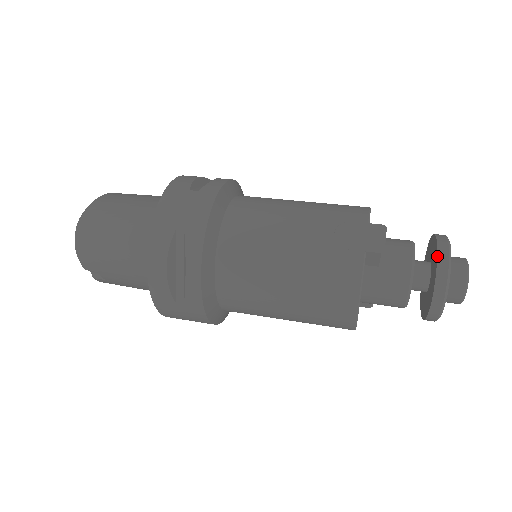
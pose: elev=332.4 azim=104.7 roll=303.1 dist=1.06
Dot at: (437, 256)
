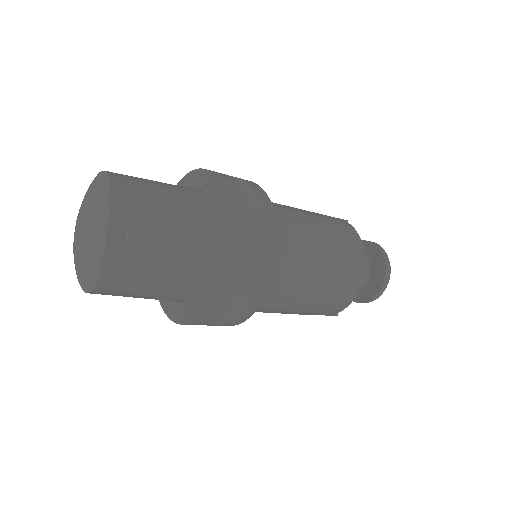
Dot at: (364, 240)
